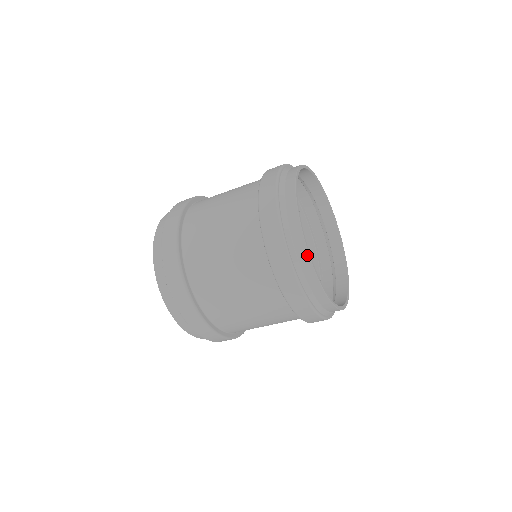
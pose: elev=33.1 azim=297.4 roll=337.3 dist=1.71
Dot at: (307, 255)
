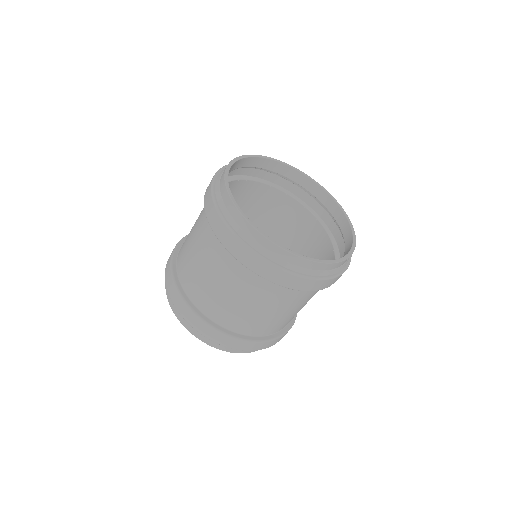
Dot at: (299, 258)
